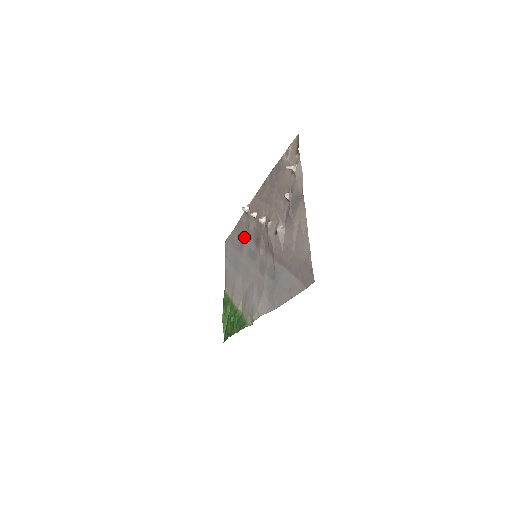
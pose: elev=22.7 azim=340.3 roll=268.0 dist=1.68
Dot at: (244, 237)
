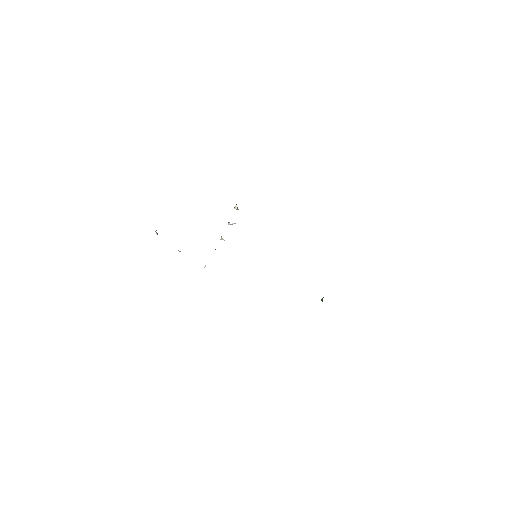
Dot at: occluded
